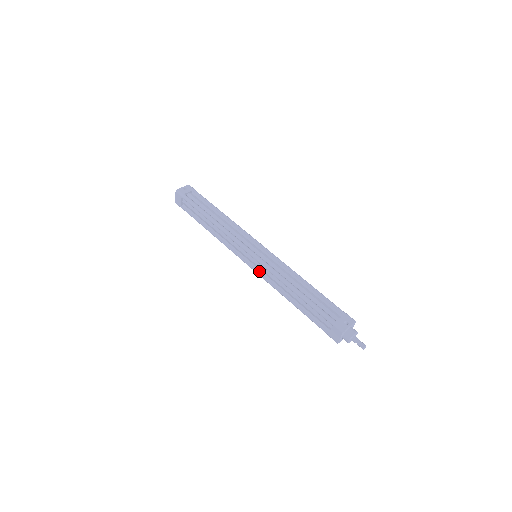
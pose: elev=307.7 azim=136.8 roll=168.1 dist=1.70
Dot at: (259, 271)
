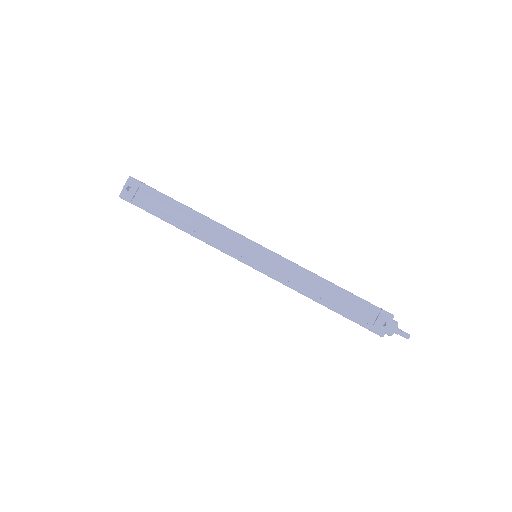
Dot at: occluded
